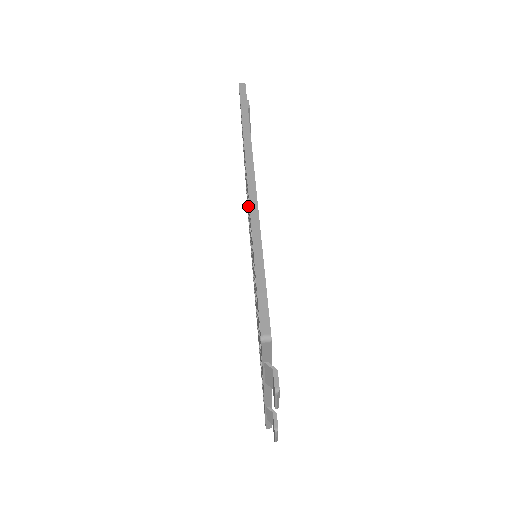
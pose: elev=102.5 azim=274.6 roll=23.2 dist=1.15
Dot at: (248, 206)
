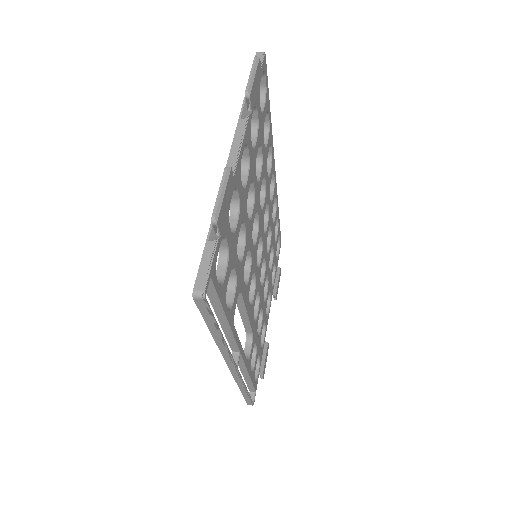
Dot at: occluded
